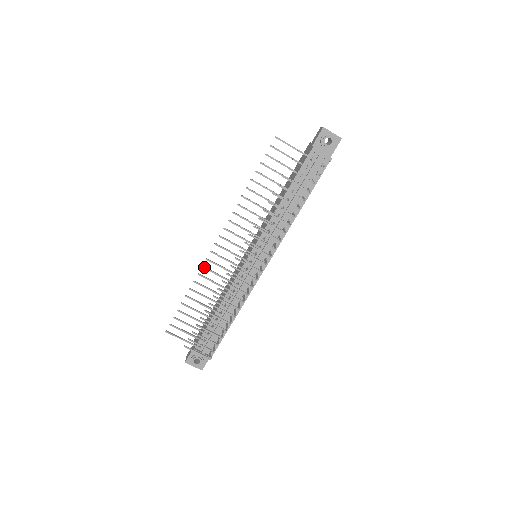
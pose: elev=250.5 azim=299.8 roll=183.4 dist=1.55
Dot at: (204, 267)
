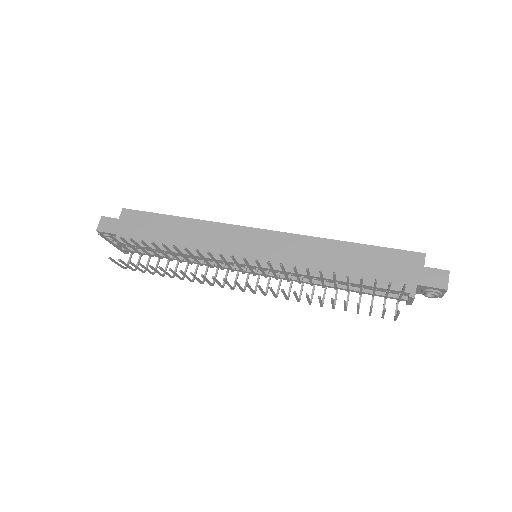
Dot at: (198, 252)
